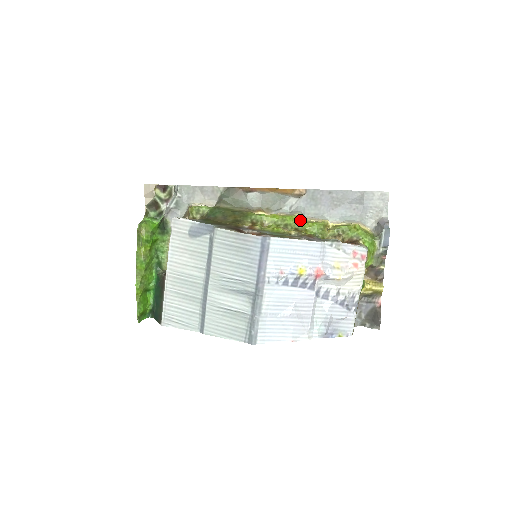
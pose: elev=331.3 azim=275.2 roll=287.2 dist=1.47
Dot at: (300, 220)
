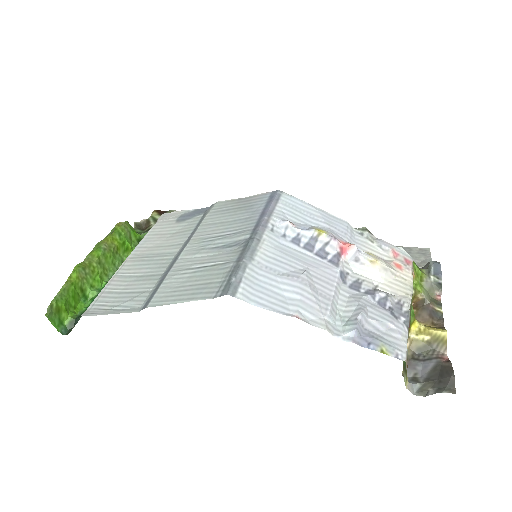
Dot at: occluded
